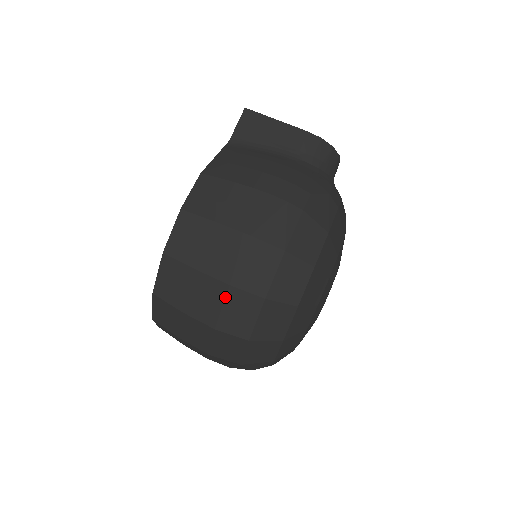
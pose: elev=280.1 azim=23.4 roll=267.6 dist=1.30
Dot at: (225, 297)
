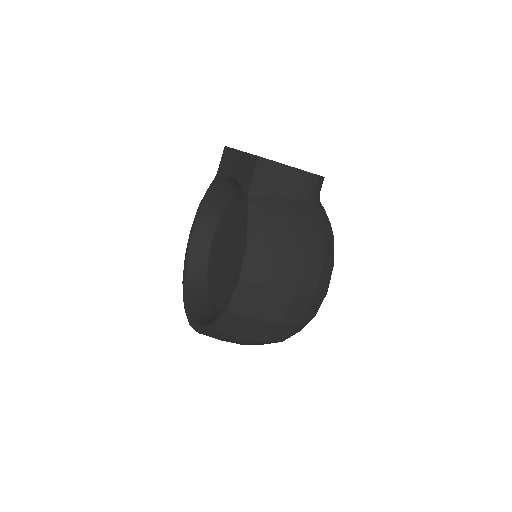
Dot at: (274, 329)
